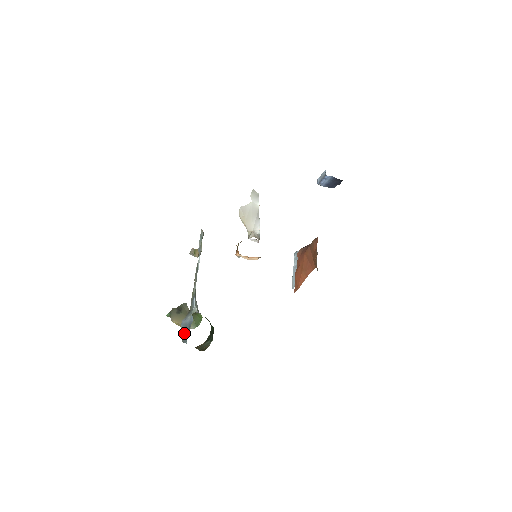
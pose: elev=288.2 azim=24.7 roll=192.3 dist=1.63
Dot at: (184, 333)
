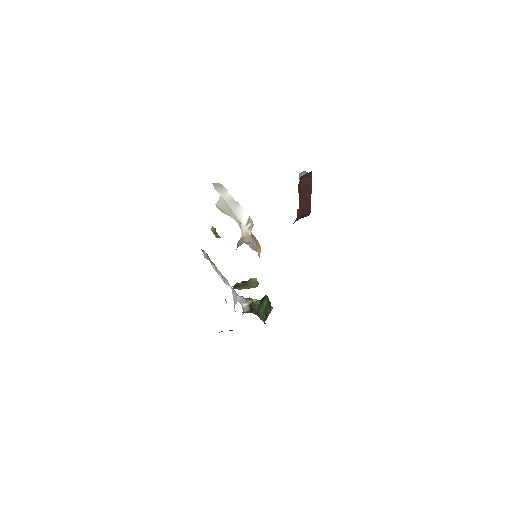
Dot at: occluded
